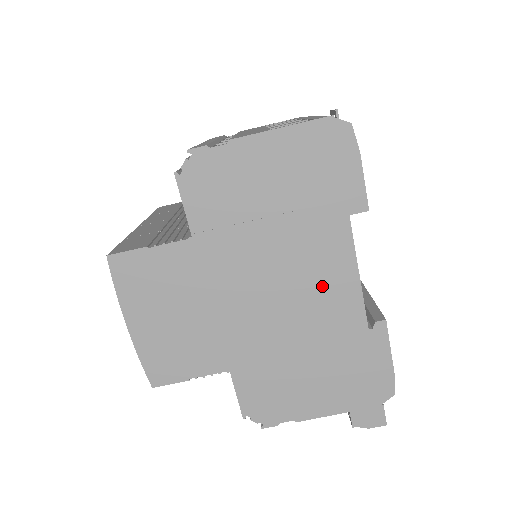
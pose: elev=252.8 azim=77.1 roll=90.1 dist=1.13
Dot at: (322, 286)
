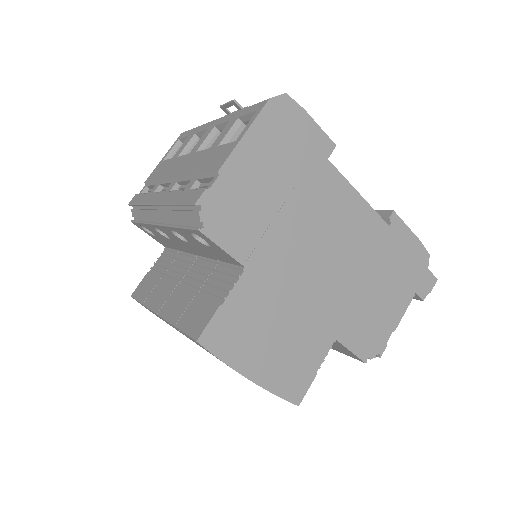
Dot at: (346, 223)
